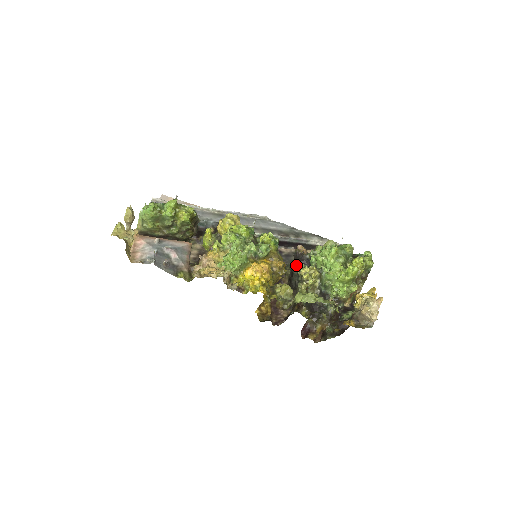
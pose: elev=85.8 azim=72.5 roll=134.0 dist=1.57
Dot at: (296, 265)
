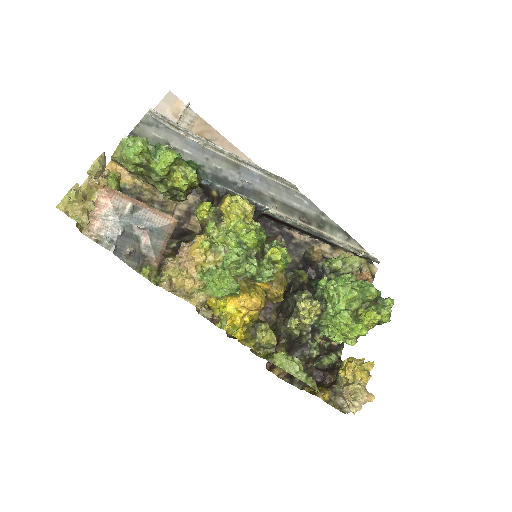
Dot at: (300, 279)
